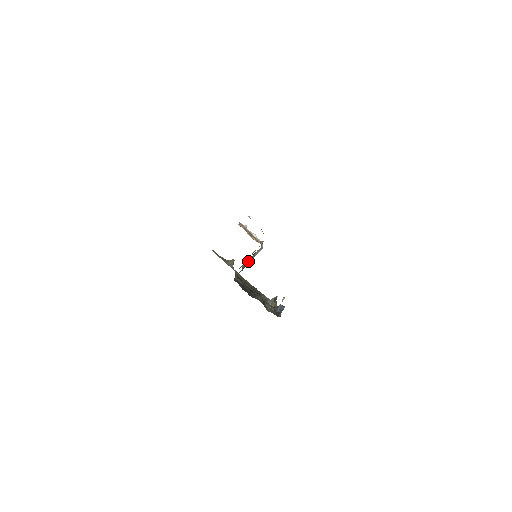
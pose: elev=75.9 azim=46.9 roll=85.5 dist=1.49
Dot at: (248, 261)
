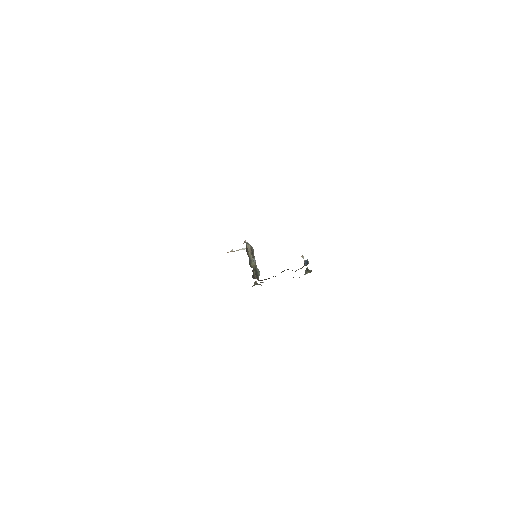
Dot at: (250, 260)
